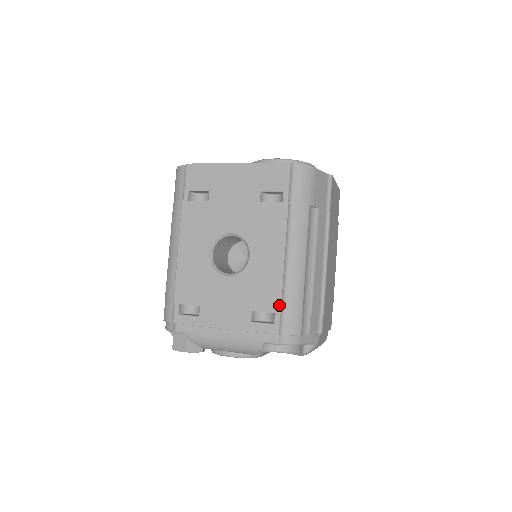
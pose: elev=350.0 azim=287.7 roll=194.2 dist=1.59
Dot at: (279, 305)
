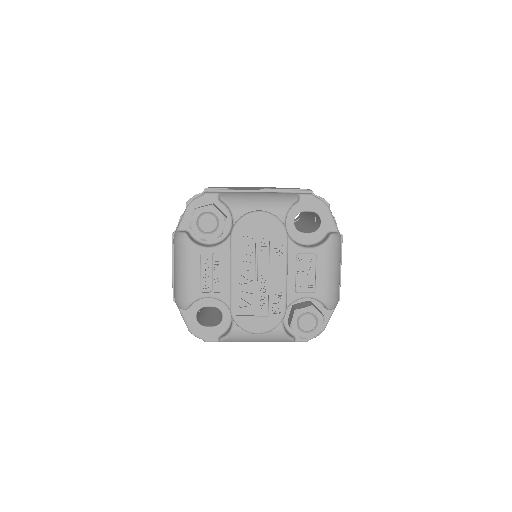
Dot at: occluded
